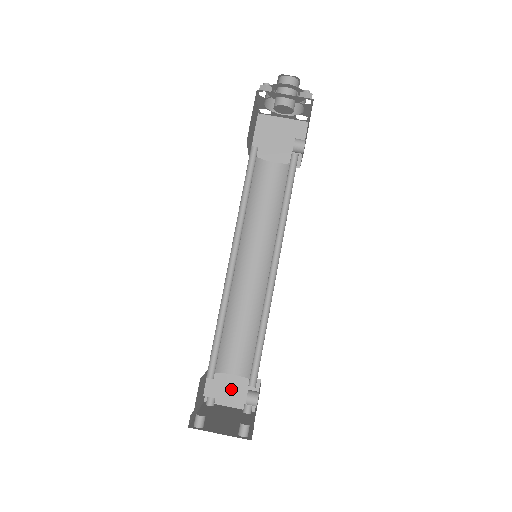
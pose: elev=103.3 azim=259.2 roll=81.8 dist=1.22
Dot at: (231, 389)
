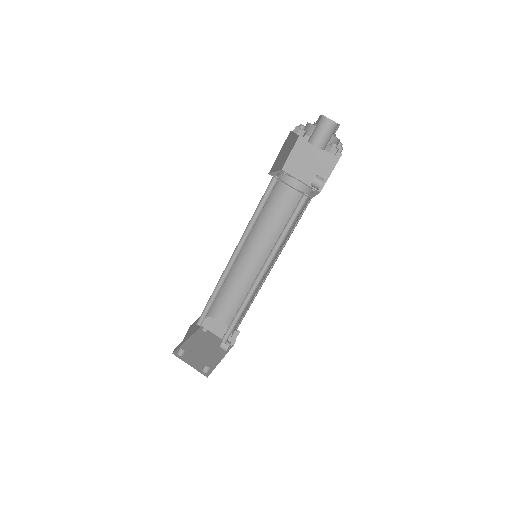
Dot at: (219, 328)
